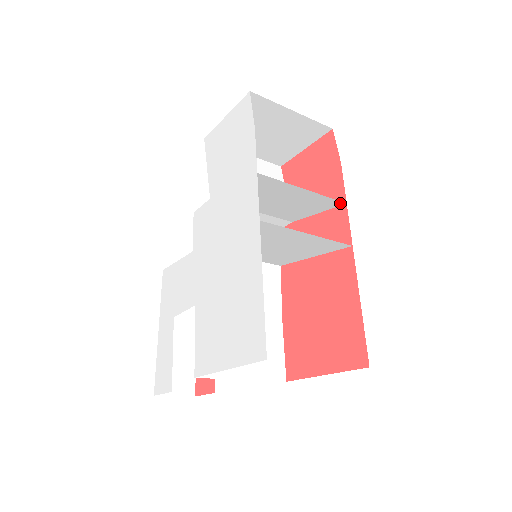
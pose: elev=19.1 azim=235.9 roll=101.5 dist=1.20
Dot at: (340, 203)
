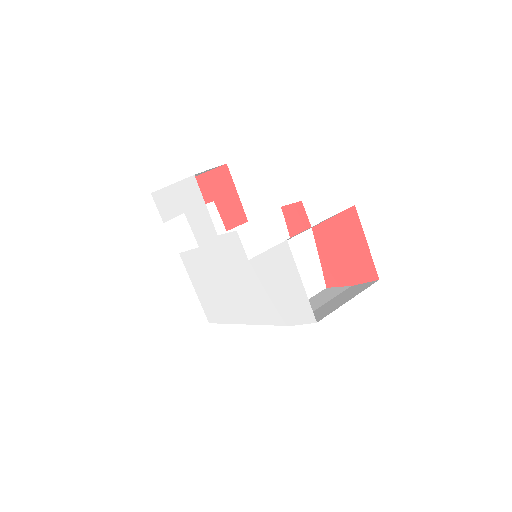
Dot at: (324, 286)
